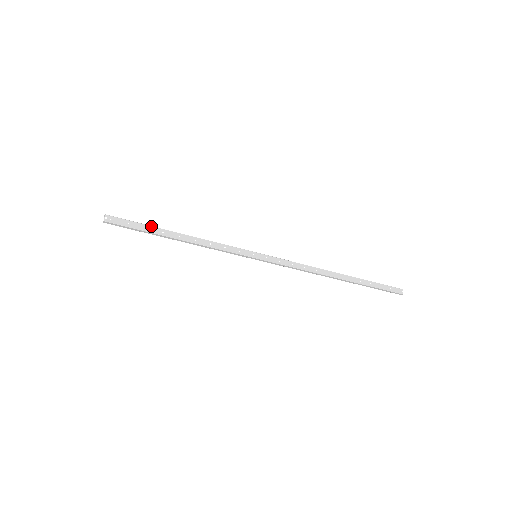
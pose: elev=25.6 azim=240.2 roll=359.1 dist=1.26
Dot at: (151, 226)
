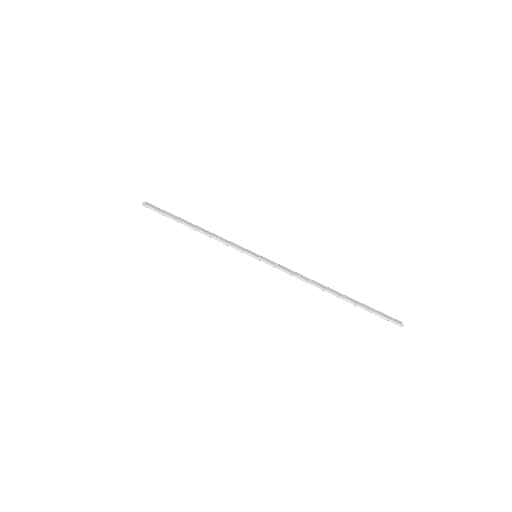
Dot at: (175, 216)
